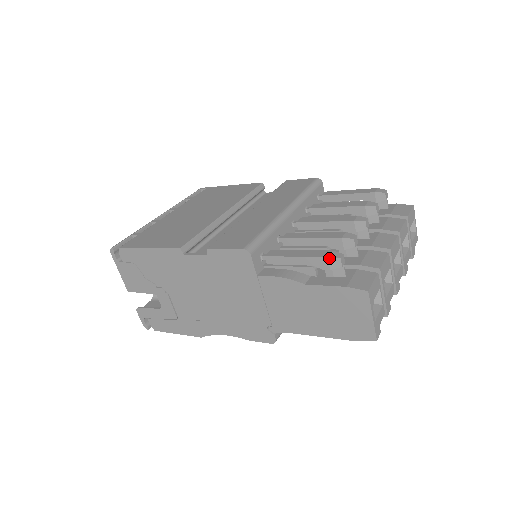
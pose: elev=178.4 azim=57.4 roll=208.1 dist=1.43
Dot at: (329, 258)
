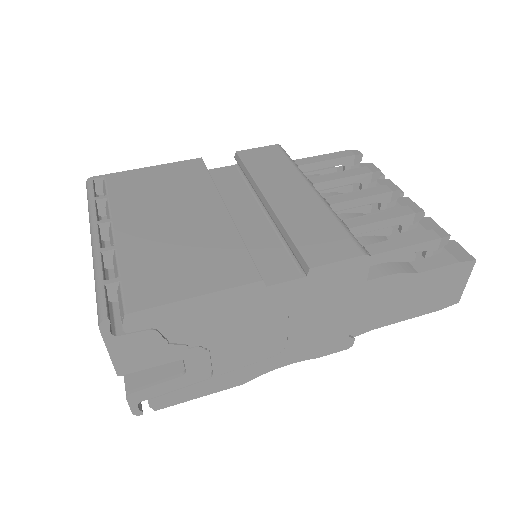
Dot at: (442, 238)
